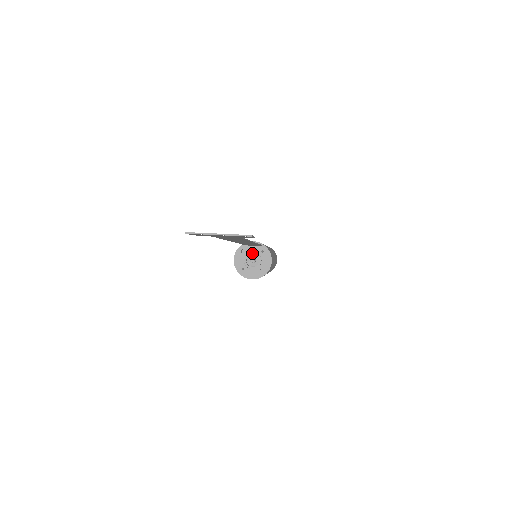
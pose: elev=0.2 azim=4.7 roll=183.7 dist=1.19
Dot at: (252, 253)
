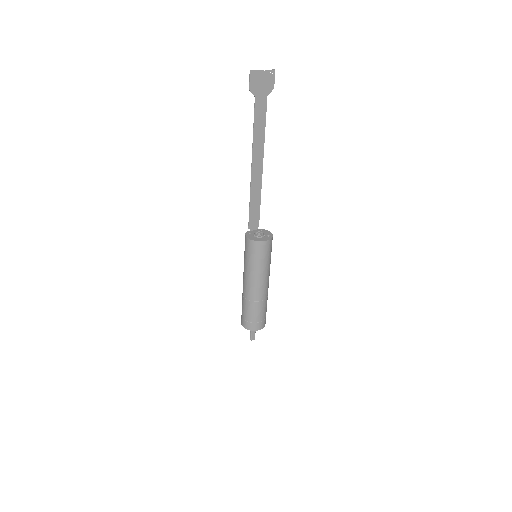
Dot at: (256, 232)
